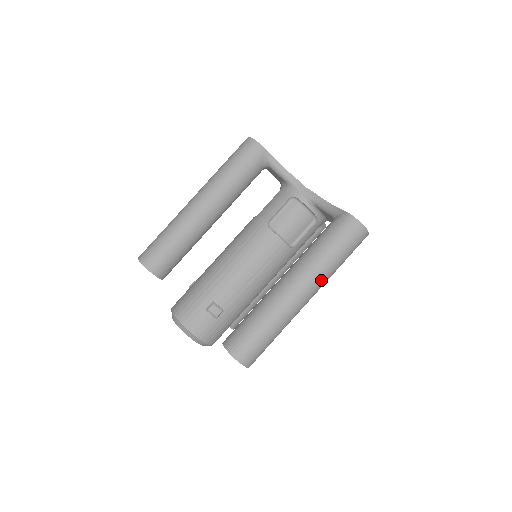
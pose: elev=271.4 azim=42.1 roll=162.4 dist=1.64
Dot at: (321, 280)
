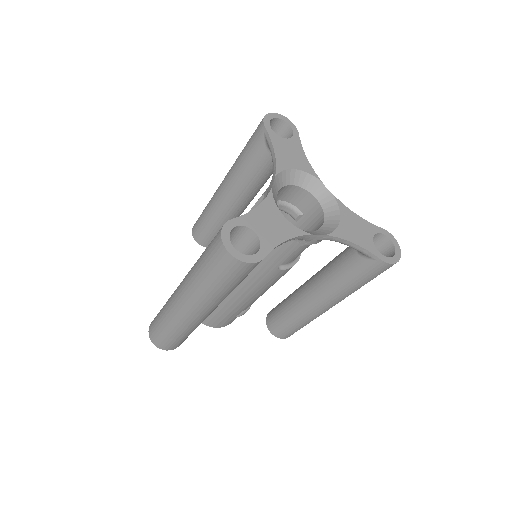
Dot at: occluded
